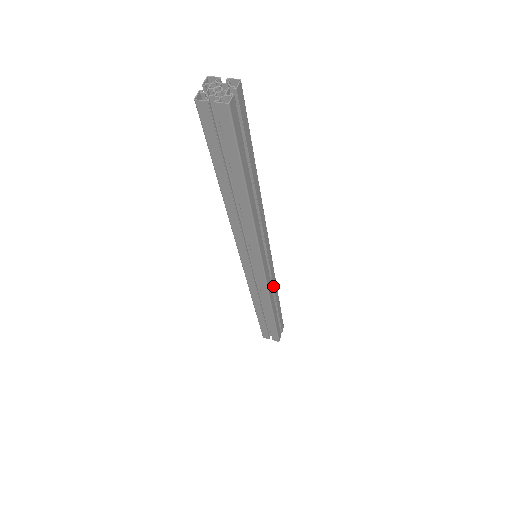
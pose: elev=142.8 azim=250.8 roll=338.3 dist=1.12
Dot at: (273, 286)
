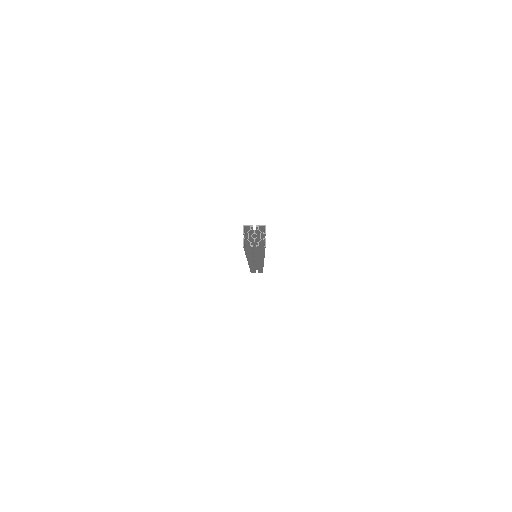
Dot at: occluded
